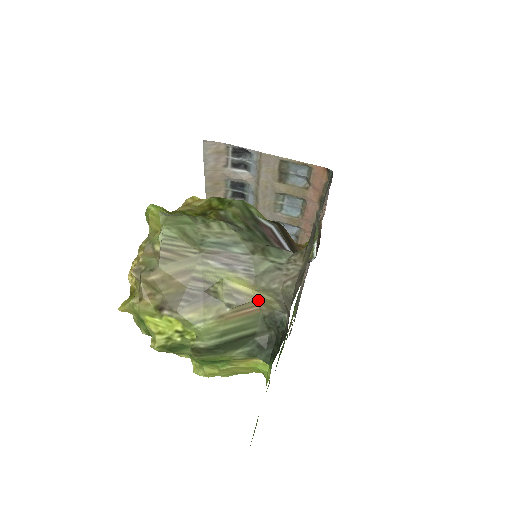
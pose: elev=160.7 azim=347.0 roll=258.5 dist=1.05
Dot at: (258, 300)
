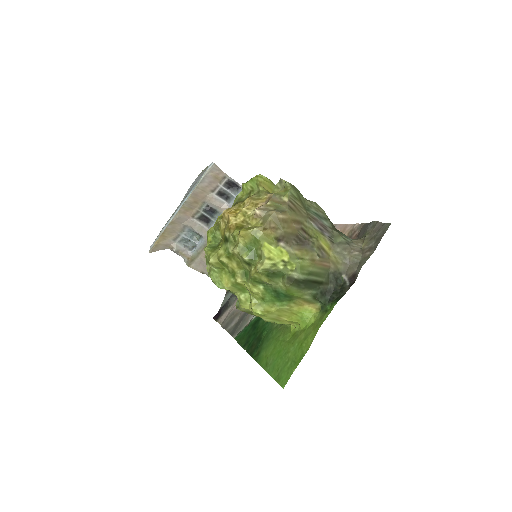
Dot at: (332, 259)
